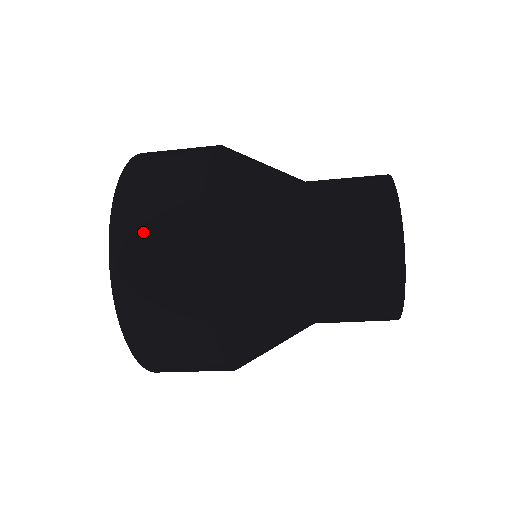
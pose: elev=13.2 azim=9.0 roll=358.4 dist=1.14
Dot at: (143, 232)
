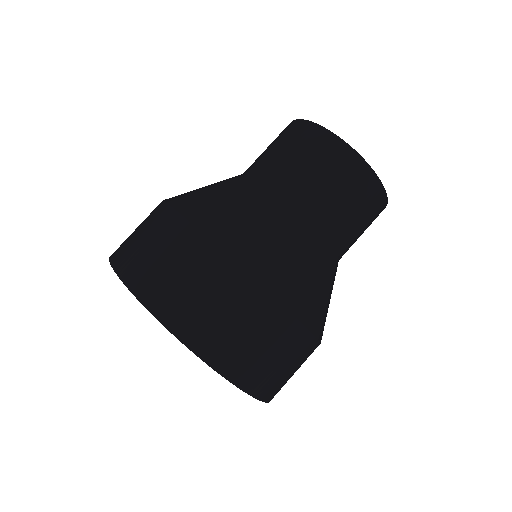
Dot at: (182, 294)
